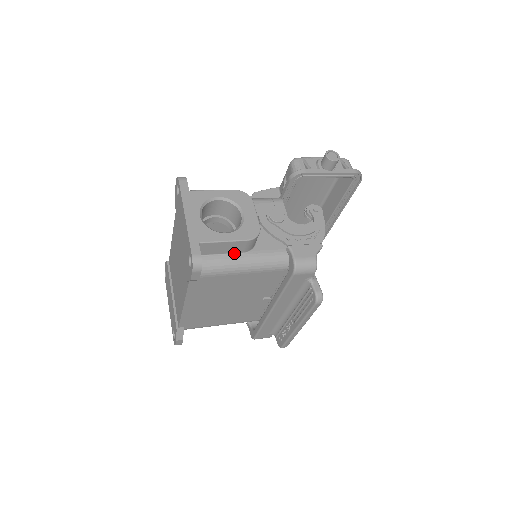
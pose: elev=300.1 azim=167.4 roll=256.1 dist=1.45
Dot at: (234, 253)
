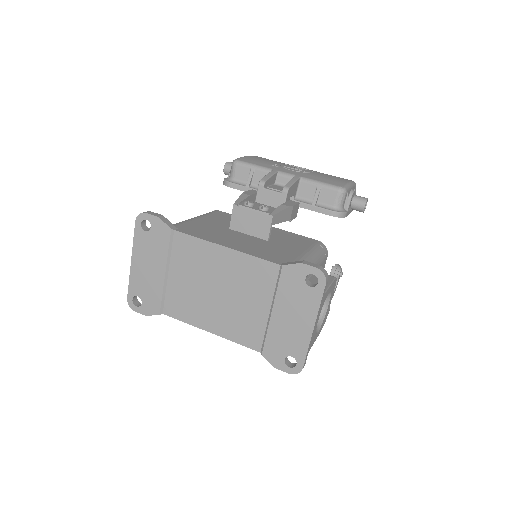
Dot at: occluded
